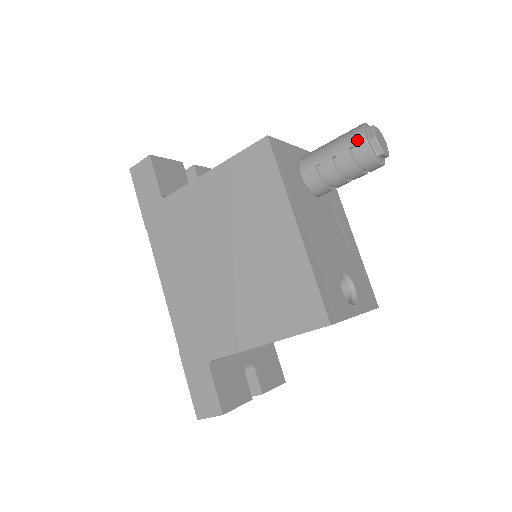
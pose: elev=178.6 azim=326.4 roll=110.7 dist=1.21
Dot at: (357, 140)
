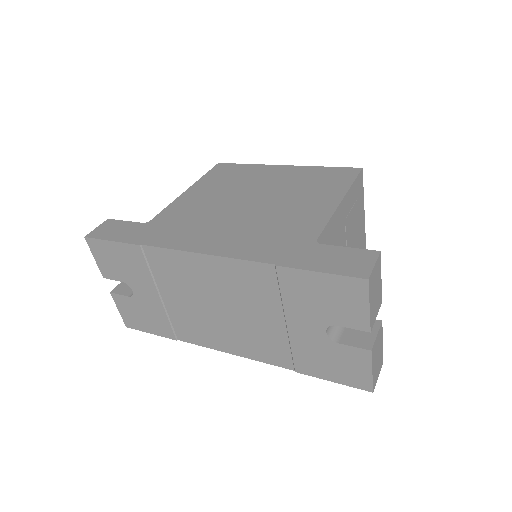
Dot at: occluded
